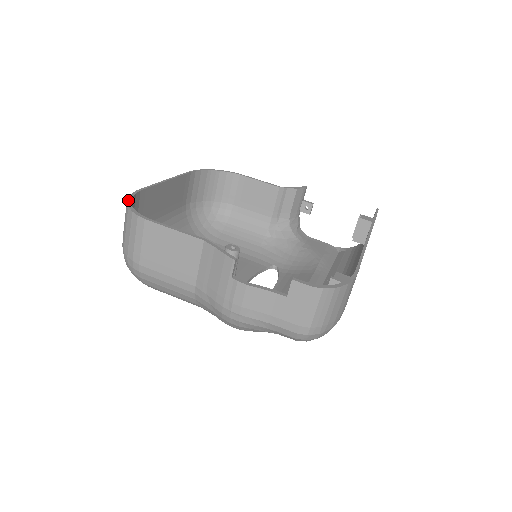
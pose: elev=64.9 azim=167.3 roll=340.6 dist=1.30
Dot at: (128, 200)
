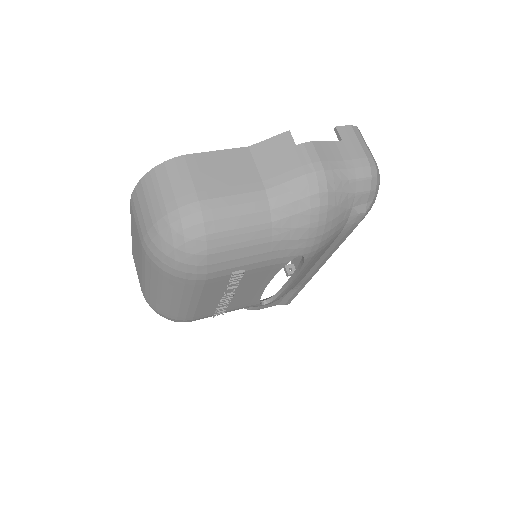
Dot at: (142, 179)
